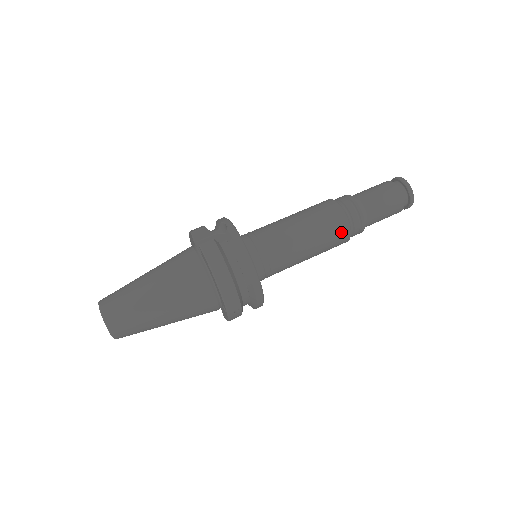
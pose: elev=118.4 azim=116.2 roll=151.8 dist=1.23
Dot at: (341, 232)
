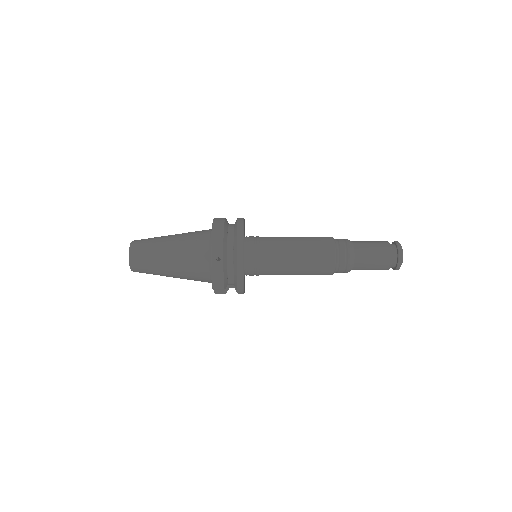
Dot at: (326, 248)
